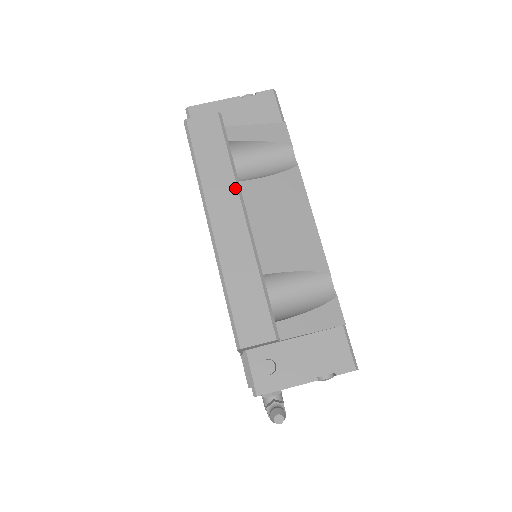
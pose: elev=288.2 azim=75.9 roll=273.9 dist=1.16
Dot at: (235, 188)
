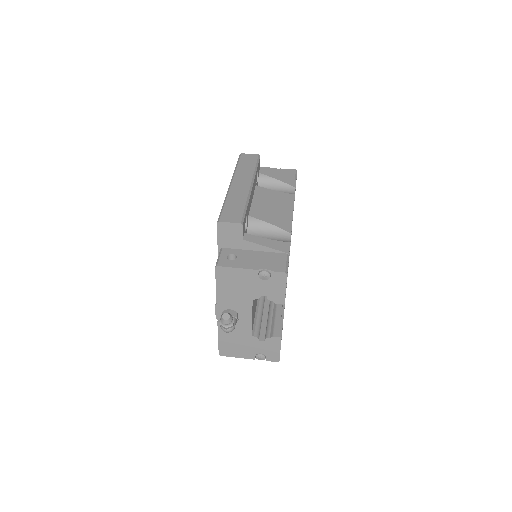
Dot at: (252, 175)
